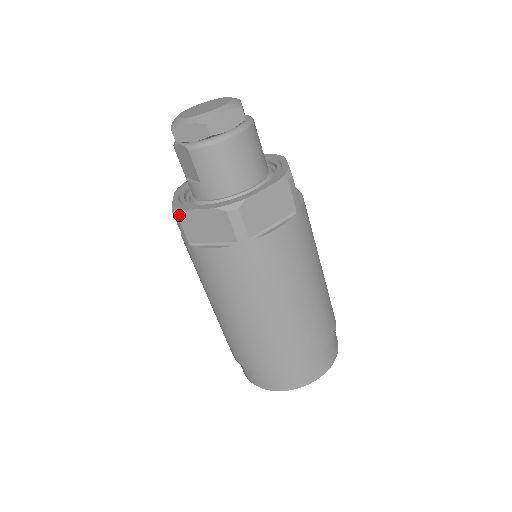
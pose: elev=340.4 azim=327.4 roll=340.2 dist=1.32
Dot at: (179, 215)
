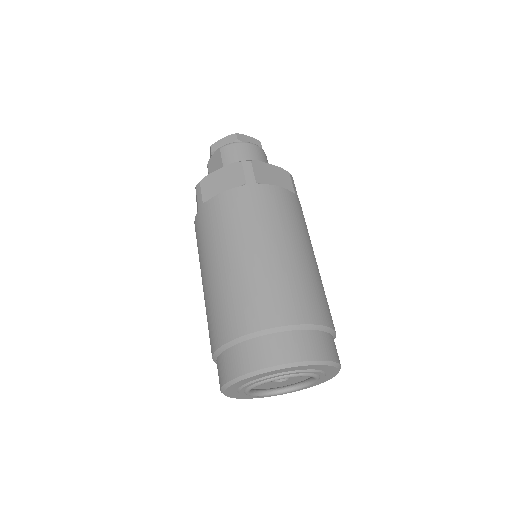
Dot at: (201, 181)
